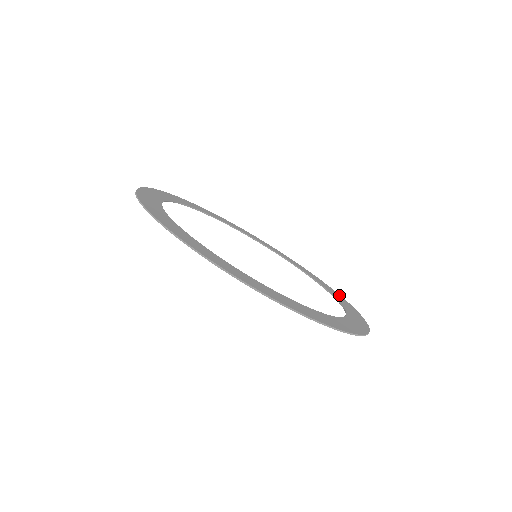
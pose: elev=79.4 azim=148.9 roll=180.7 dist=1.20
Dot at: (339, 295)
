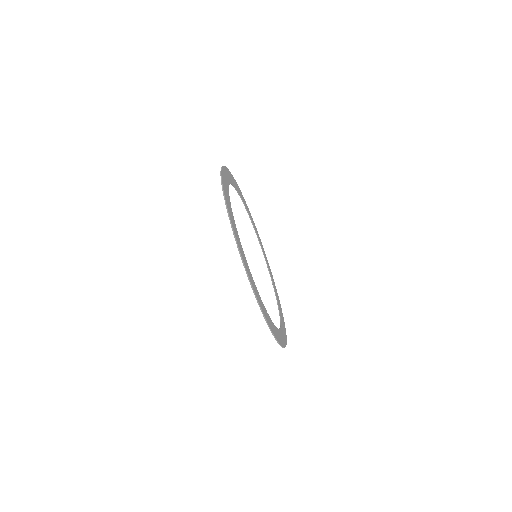
Dot at: (273, 279)
